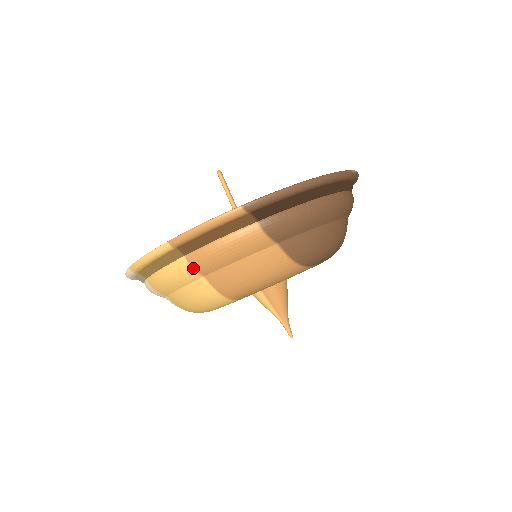
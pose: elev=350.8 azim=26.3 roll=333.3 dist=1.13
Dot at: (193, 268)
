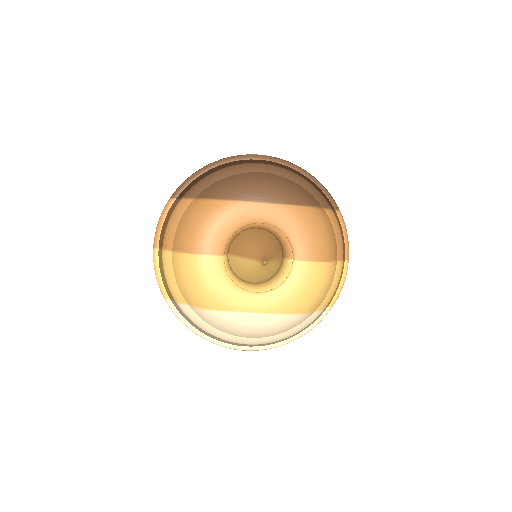
Dot at: (165, 250)
